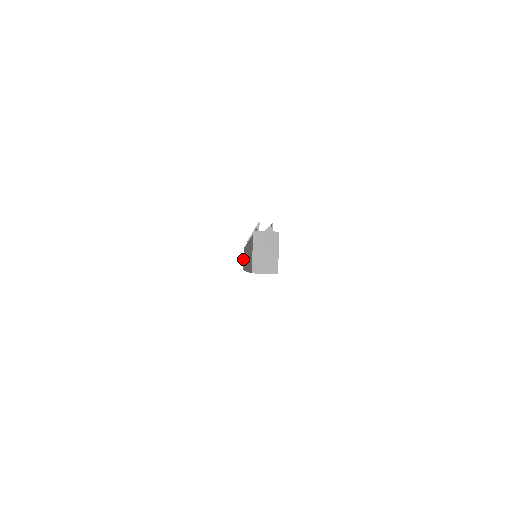
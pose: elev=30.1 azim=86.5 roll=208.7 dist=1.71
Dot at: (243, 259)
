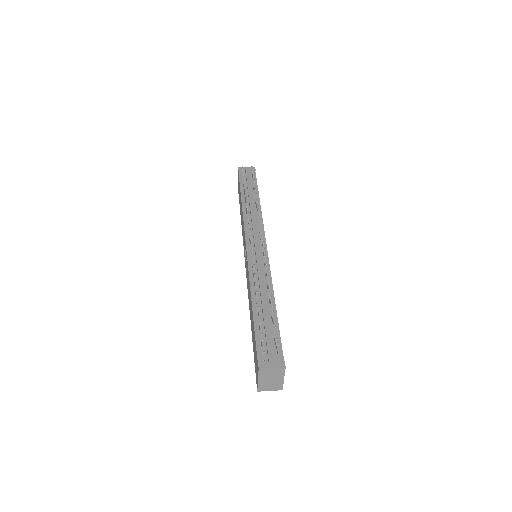
Dot at: (238, 183)
